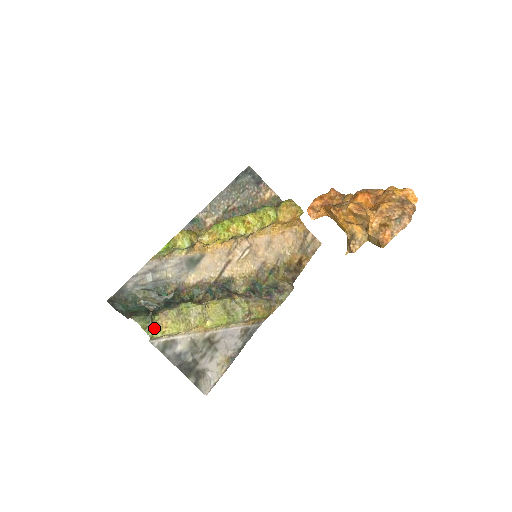
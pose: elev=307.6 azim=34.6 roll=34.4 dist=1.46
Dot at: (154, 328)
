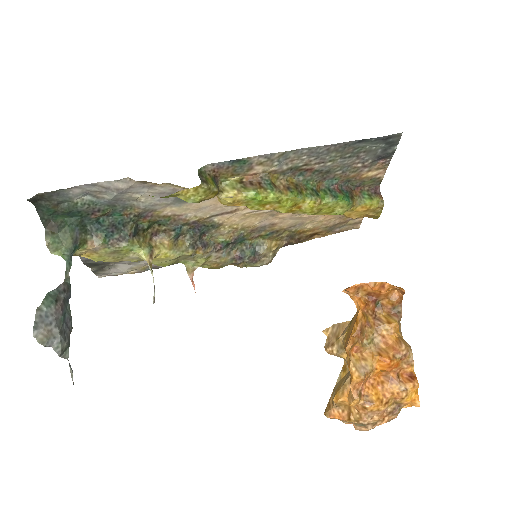
Dot at: occluded
